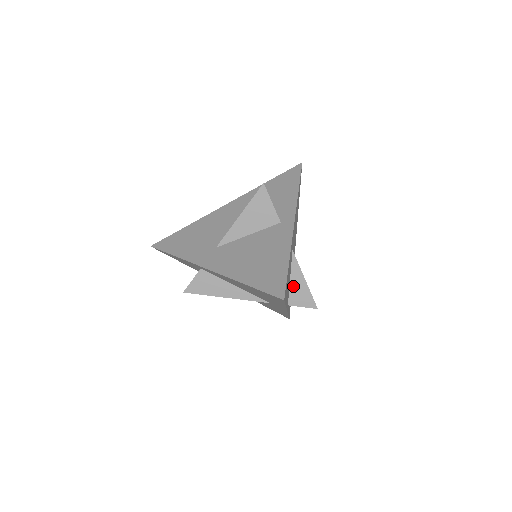
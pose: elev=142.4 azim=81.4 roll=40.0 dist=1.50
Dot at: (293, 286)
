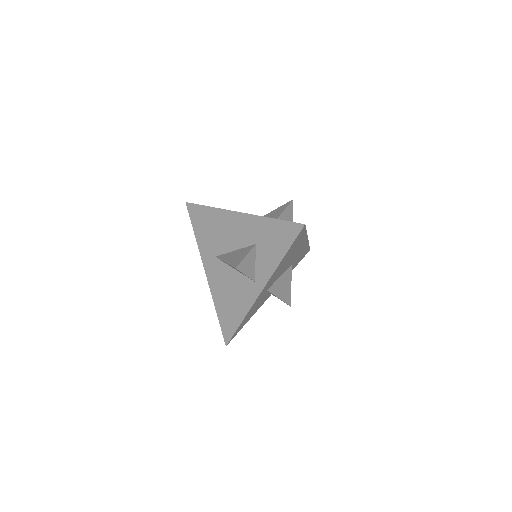
Dot at: (272, 294)
